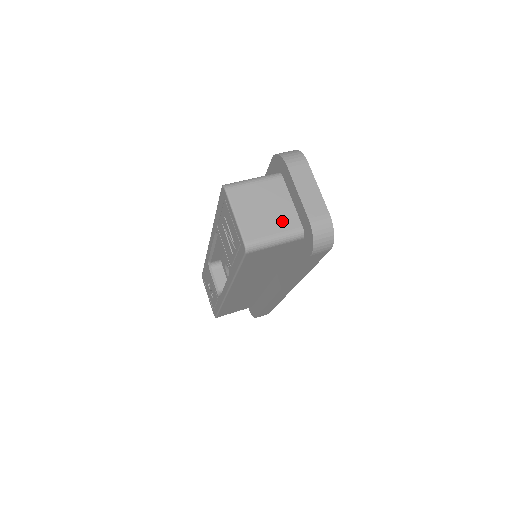
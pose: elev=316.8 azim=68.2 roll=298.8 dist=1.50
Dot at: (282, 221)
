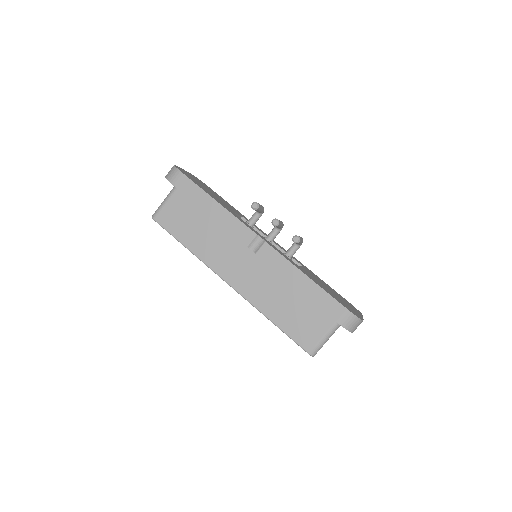
Dot at: occluded
